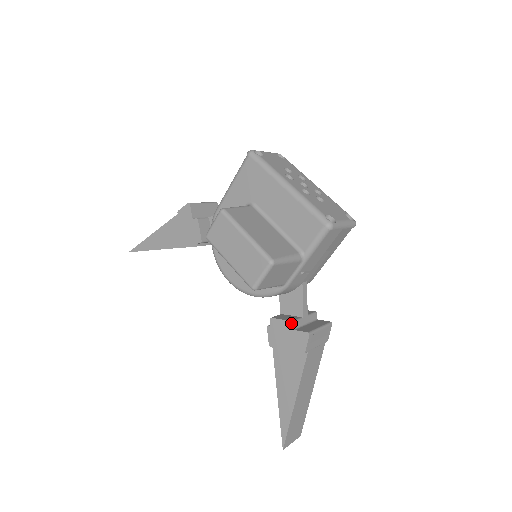
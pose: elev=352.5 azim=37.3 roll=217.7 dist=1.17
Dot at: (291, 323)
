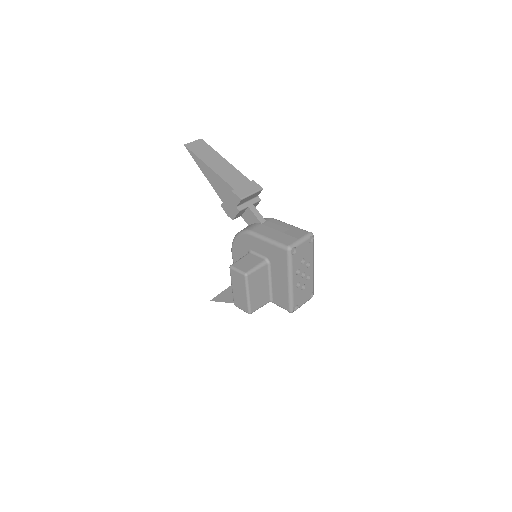
Dot at: occluded
